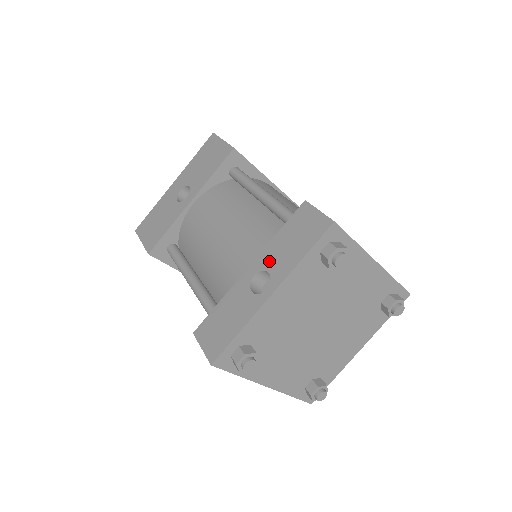
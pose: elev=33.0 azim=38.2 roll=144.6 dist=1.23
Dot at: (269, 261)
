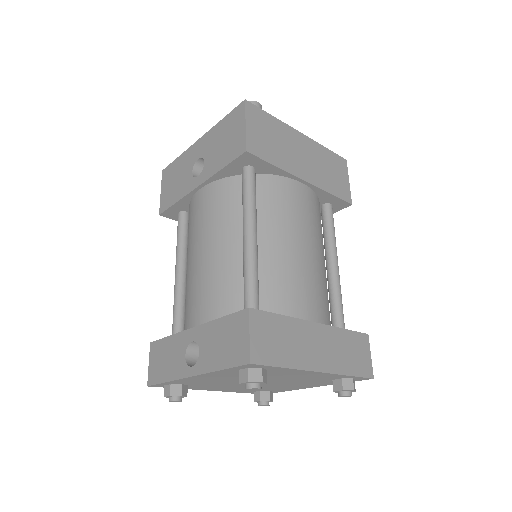
Dot at: (204, 341)
